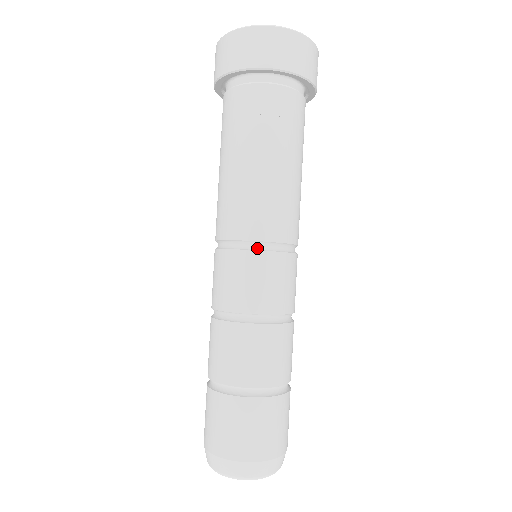
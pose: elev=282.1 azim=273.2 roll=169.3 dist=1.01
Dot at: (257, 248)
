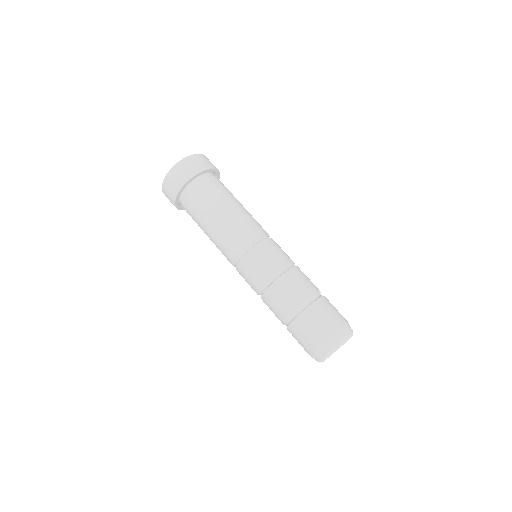
Dot at: (243, 255)
